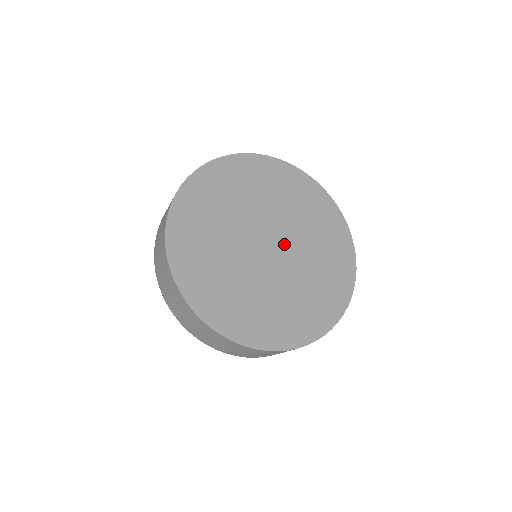
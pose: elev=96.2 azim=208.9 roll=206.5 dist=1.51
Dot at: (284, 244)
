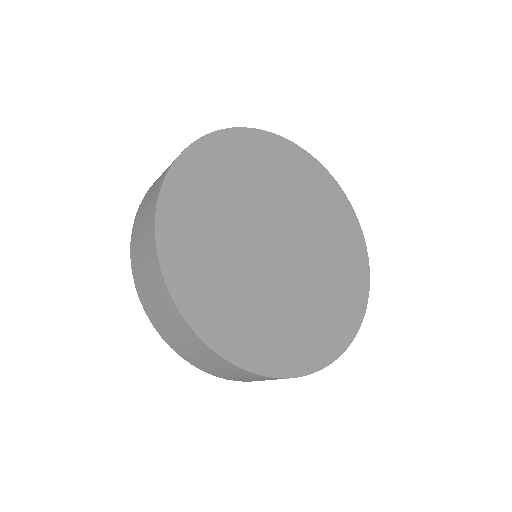
Dot at: (290, 234)
